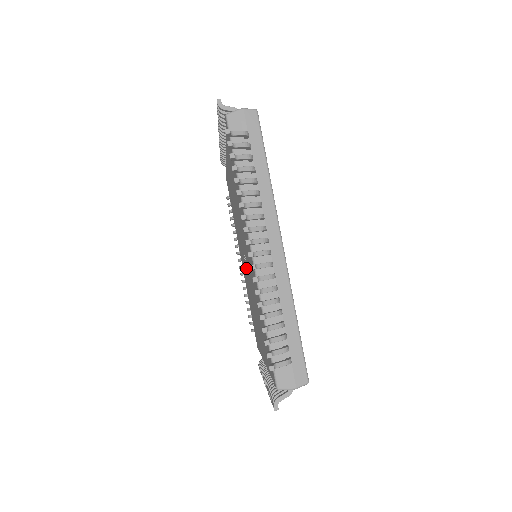
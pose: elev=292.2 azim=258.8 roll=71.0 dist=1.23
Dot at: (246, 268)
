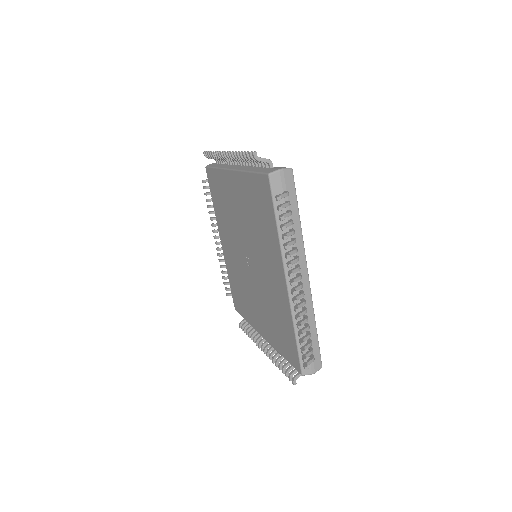
Dot at: (252, 269)
